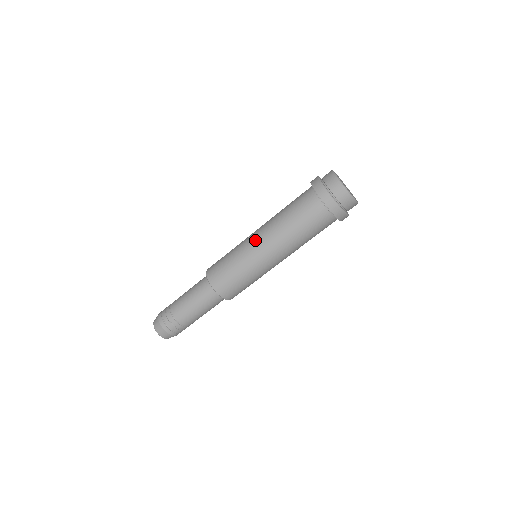
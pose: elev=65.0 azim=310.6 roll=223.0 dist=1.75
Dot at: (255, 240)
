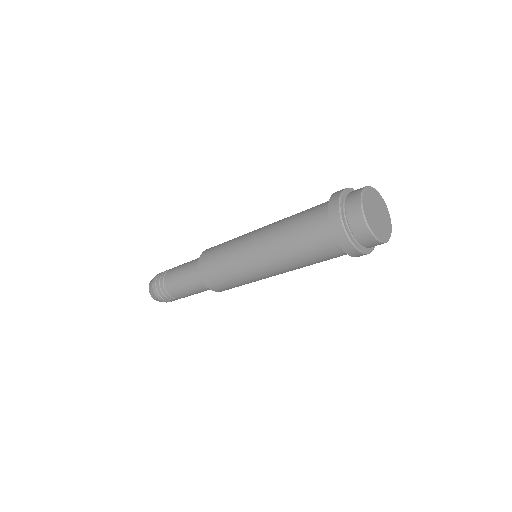
Dot at: (253, 235)
